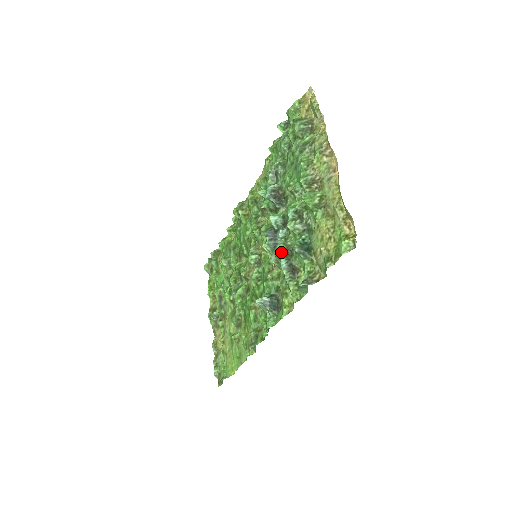
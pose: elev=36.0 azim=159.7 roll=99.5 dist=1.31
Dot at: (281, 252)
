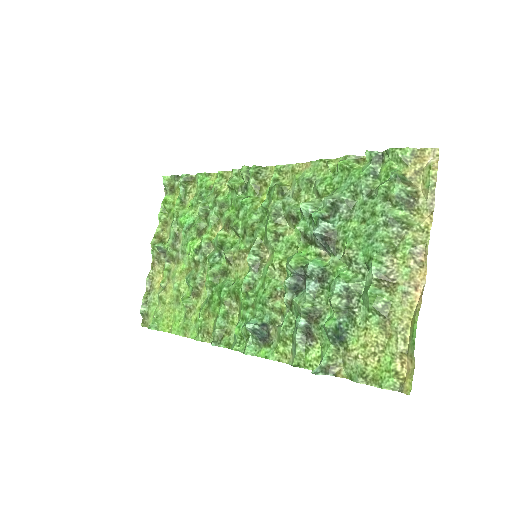
Dot at: (306, 312)
